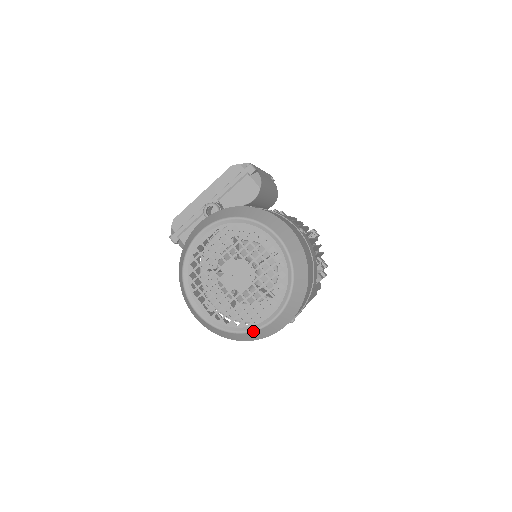
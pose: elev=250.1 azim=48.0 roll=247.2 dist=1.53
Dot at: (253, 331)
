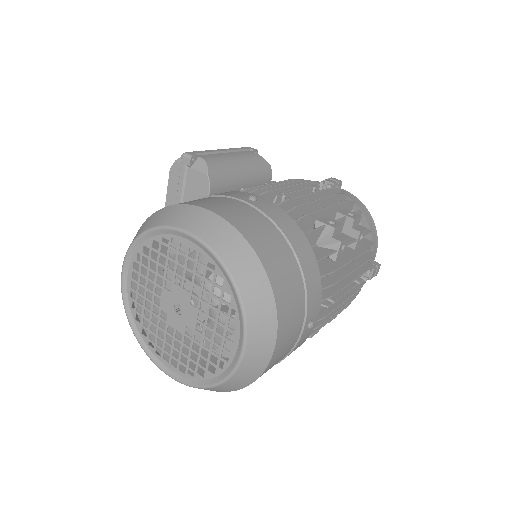
Dot at: (232, 375)
